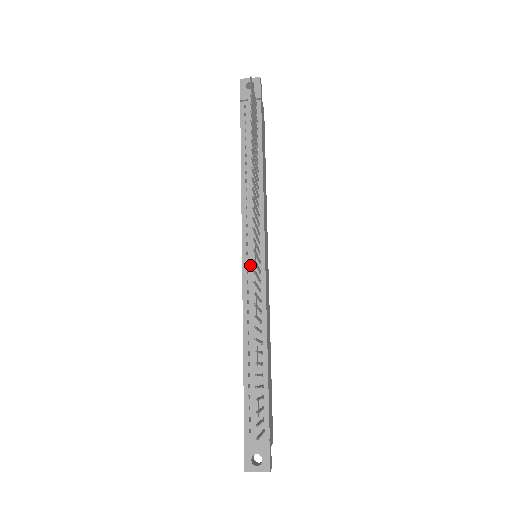
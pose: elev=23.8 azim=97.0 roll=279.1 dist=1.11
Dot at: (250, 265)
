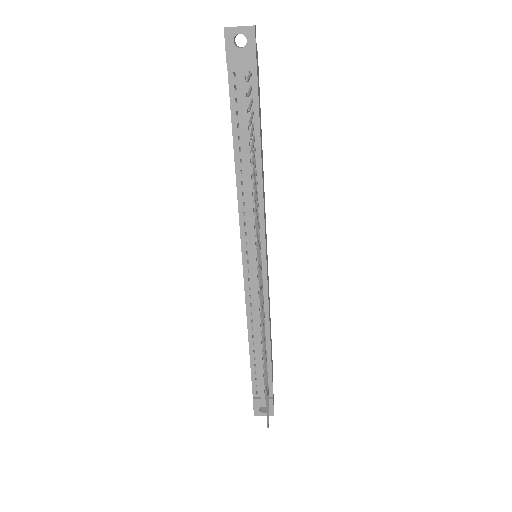
Dot at: (251, 273)
